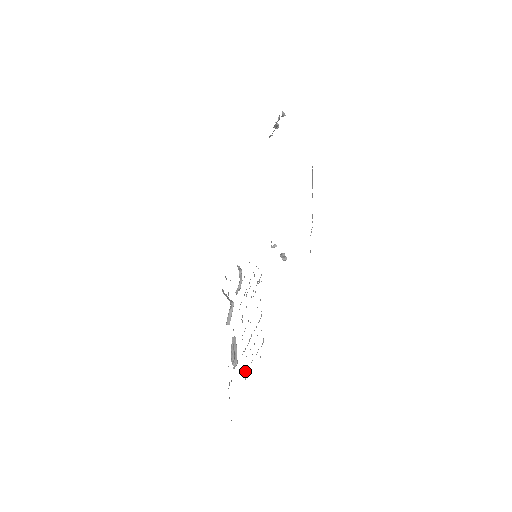
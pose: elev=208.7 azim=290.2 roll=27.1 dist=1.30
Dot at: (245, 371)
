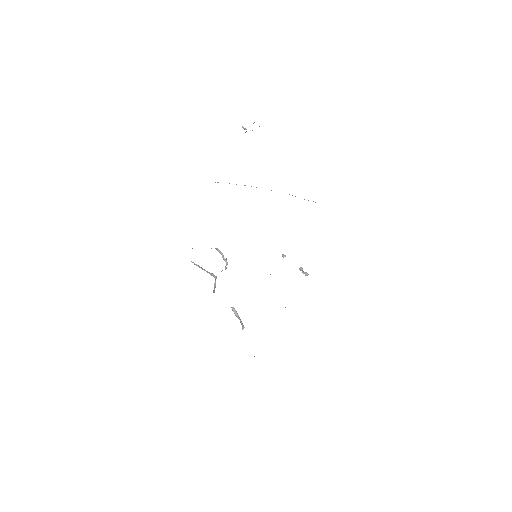
Dot at: occluded
